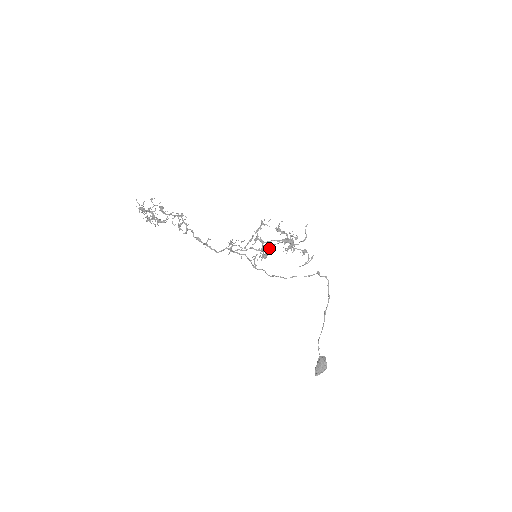
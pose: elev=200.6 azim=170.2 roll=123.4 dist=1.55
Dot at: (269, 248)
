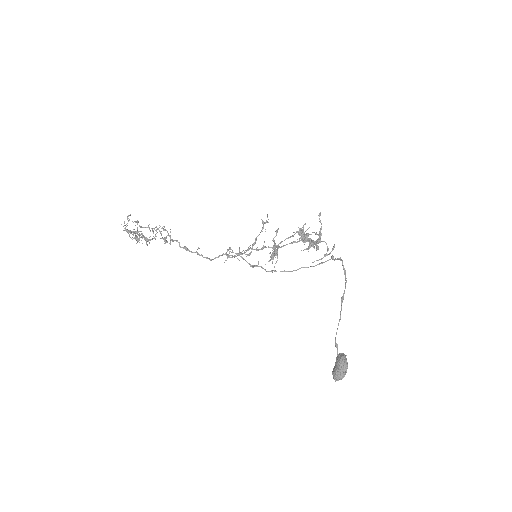
Dot at: (274, 246)
